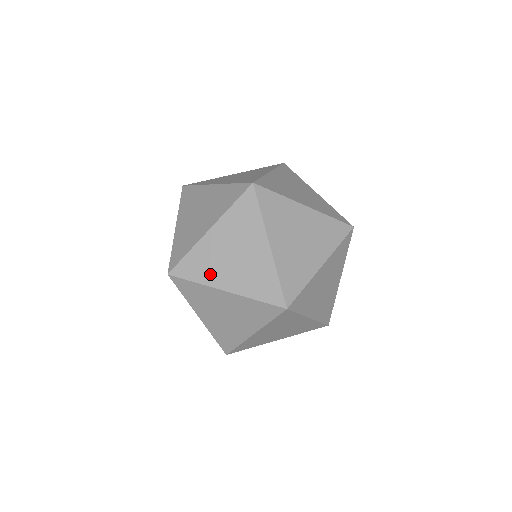
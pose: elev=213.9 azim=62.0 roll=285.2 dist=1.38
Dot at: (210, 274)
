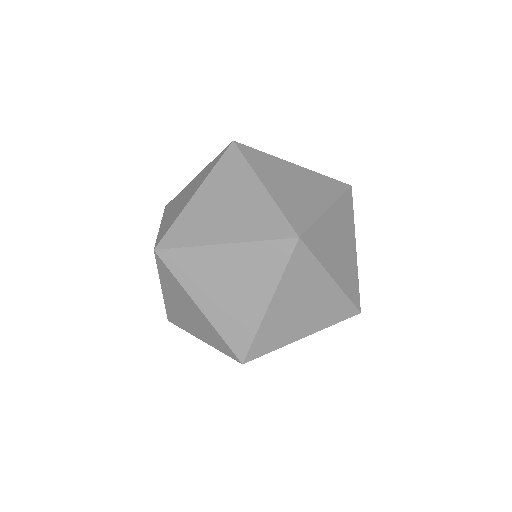
Dot at: (203, 233)
